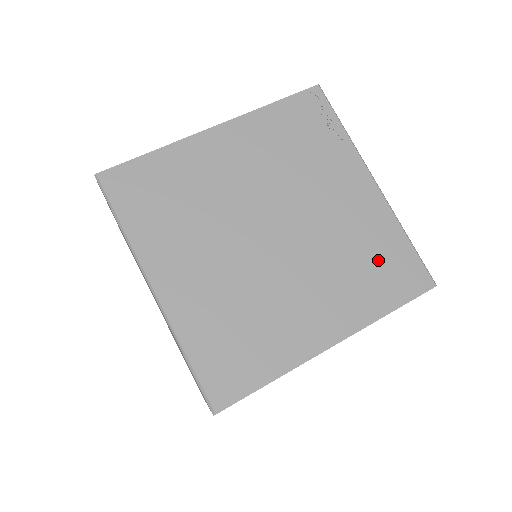
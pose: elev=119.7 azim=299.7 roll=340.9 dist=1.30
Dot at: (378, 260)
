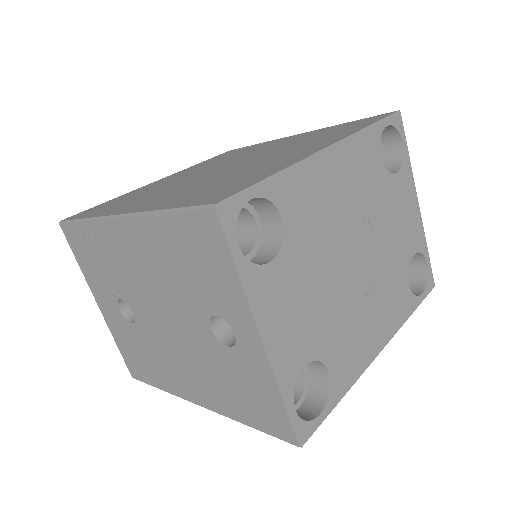
Dot at: (332, 131)
